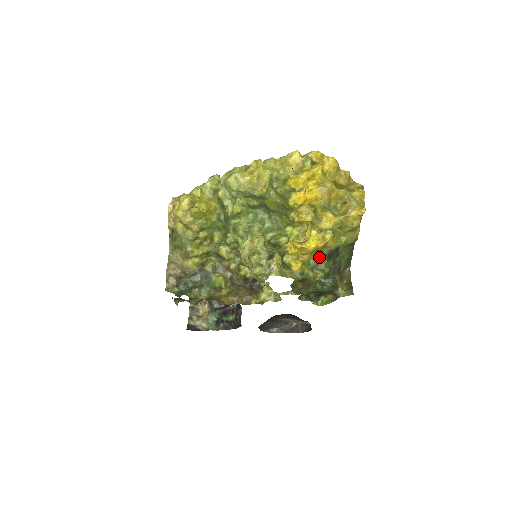
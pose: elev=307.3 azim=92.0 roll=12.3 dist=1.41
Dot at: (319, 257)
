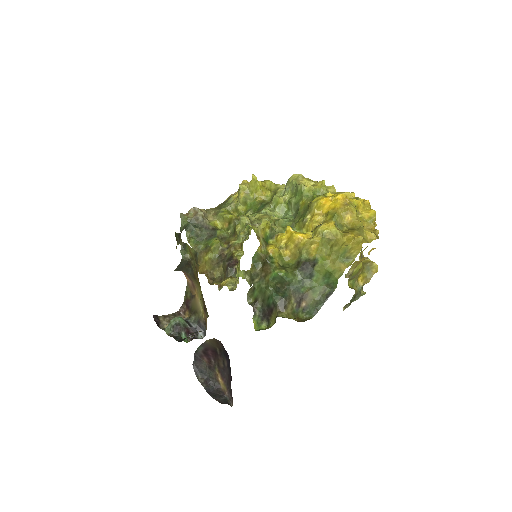
Dot at: (295, 263)
